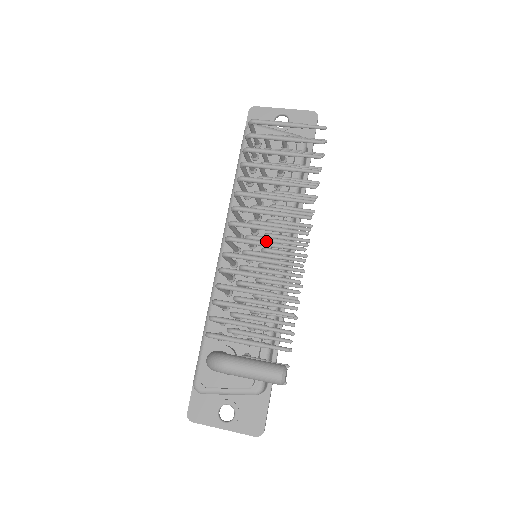
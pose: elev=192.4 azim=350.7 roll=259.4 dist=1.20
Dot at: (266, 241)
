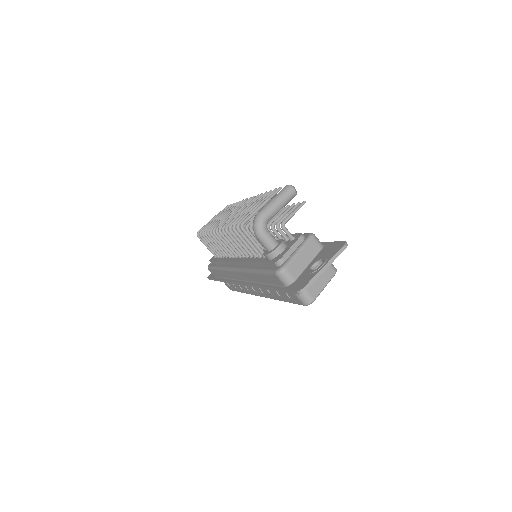
Dot at: (236, 212)
